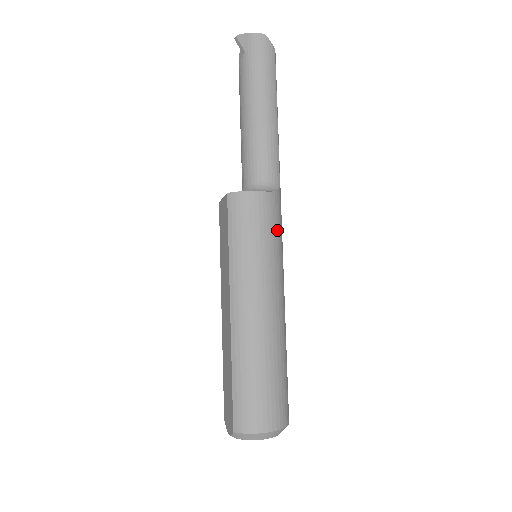
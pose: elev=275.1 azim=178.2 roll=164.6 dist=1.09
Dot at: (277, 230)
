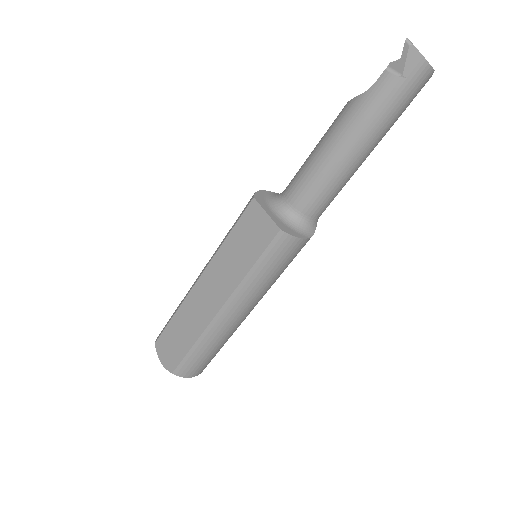
Dot at: occluded
